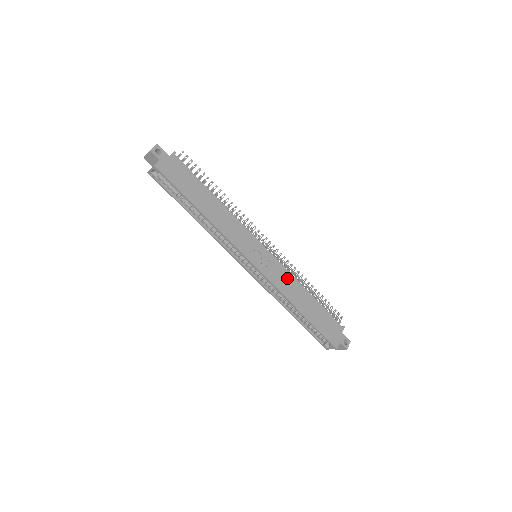
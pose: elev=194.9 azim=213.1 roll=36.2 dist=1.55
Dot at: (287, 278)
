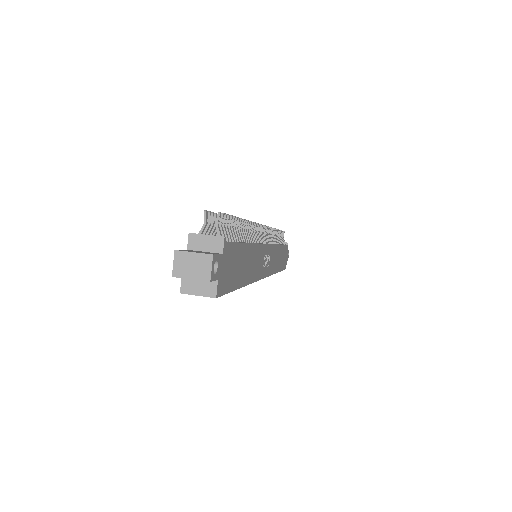
Dot at: (275, 253)
